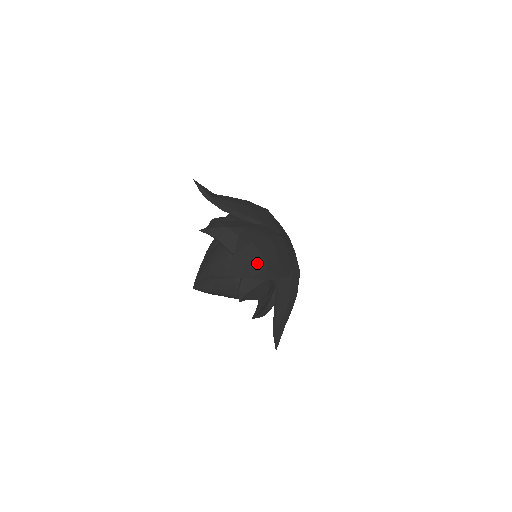
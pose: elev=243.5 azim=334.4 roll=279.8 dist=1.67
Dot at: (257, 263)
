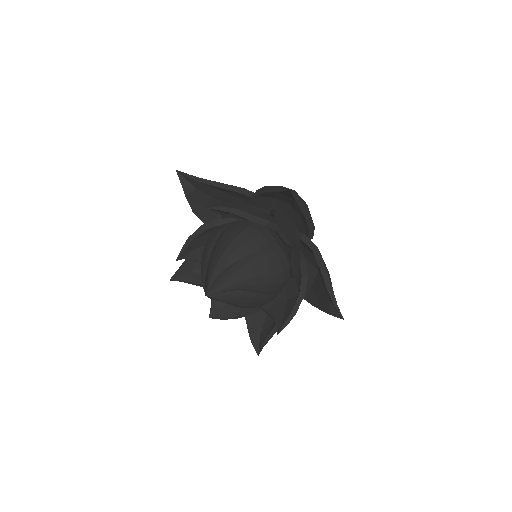
Dot at: occluded
